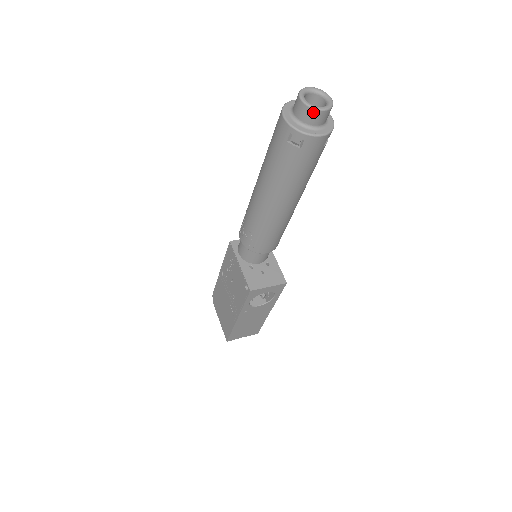
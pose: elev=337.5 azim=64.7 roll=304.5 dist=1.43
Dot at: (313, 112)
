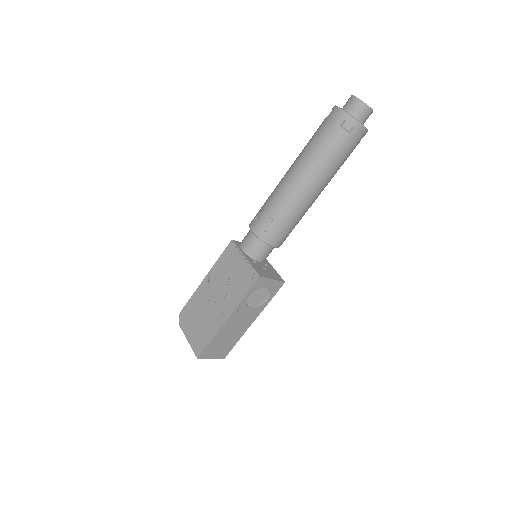
Dot at: (364, 107)
